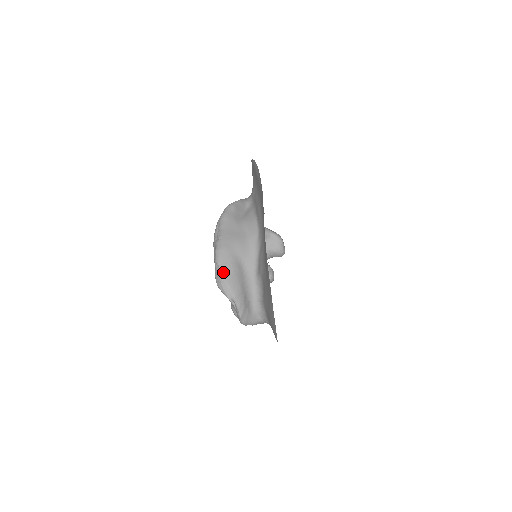
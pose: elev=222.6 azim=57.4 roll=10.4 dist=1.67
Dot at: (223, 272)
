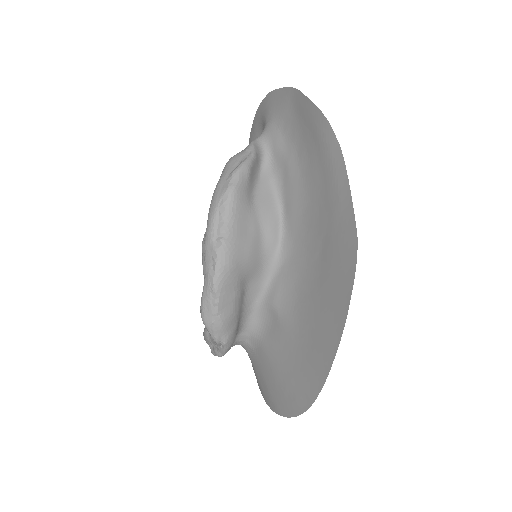
Dot at: (220, 307)
